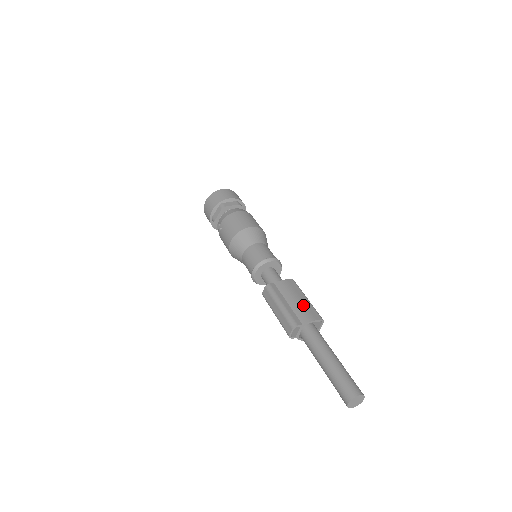
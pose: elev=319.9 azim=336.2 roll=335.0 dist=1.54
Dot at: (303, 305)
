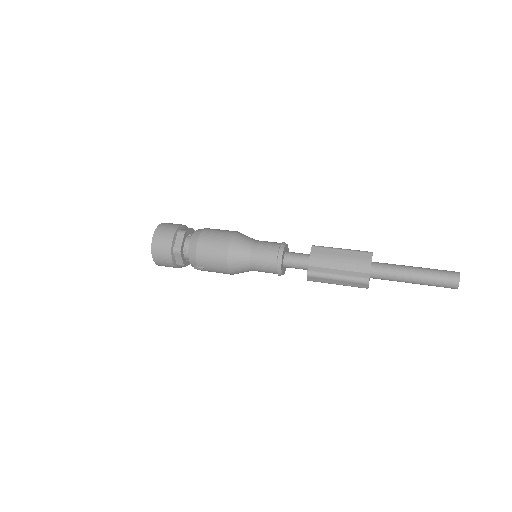
Dot at: (349, 259)
